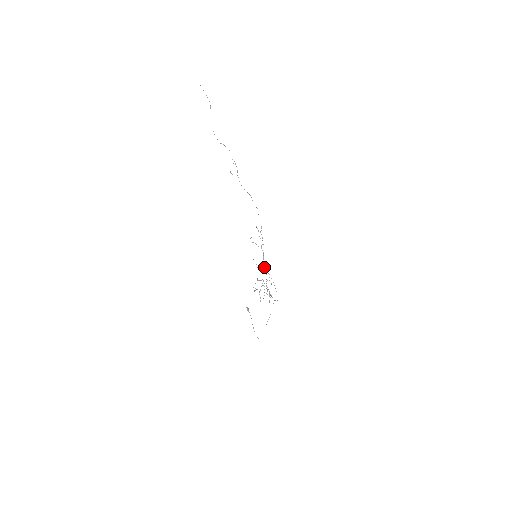
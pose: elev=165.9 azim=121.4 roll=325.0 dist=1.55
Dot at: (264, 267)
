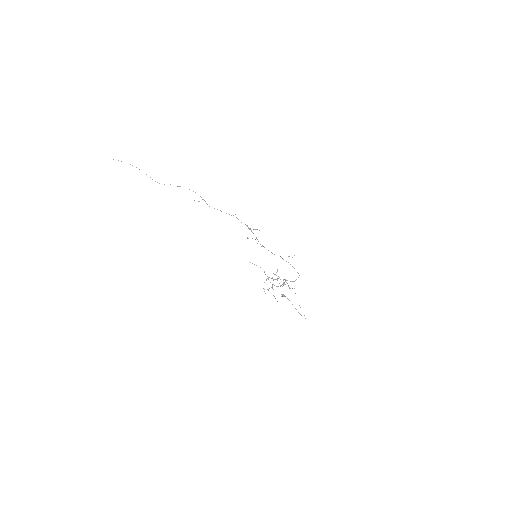
Dot at: (274, 254)
